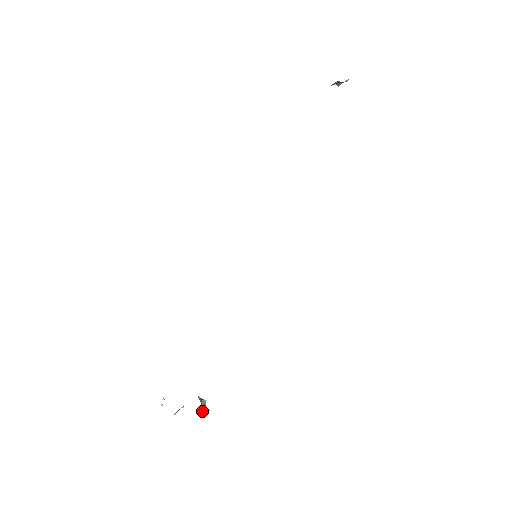
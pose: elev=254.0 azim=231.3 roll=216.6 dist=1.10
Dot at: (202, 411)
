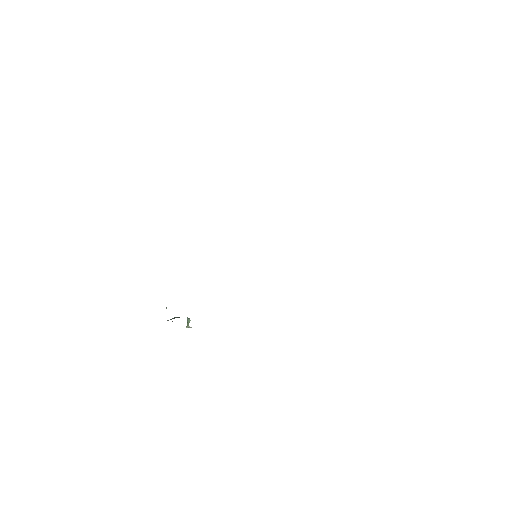
Dot at: (186, 326)
